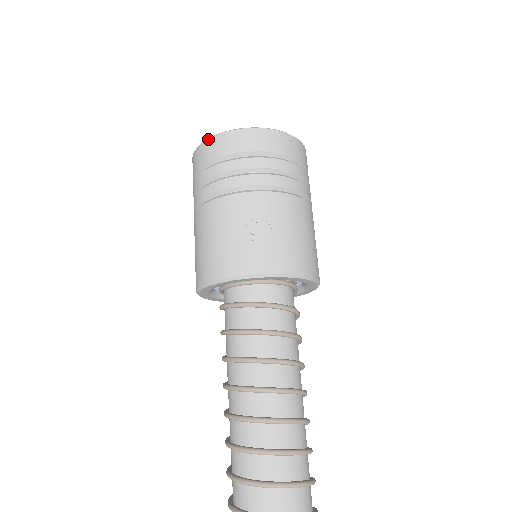
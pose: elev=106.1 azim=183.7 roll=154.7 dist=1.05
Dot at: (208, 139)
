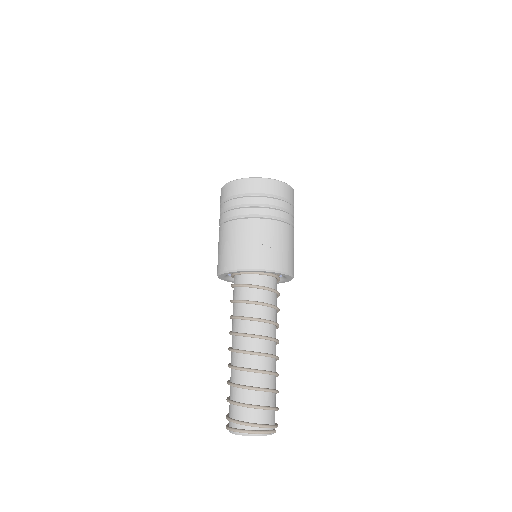
Dot at: (236, 180)
